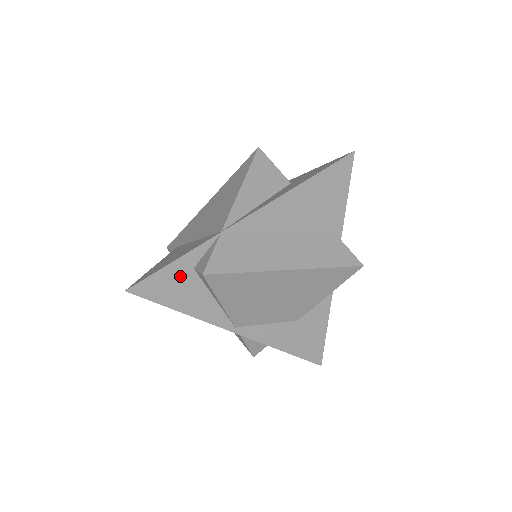
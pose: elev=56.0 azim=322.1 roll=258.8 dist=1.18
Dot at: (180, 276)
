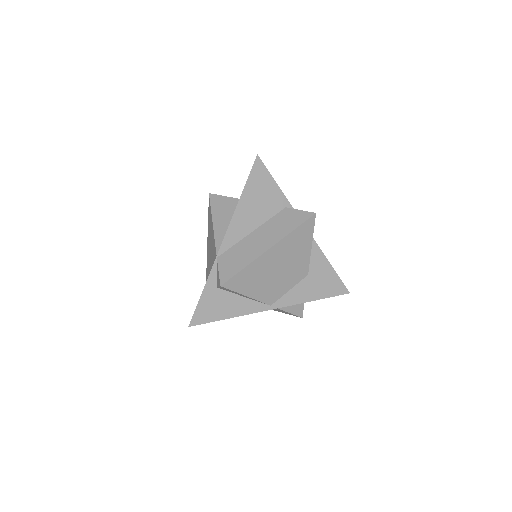
Dot at: (213, 297)
